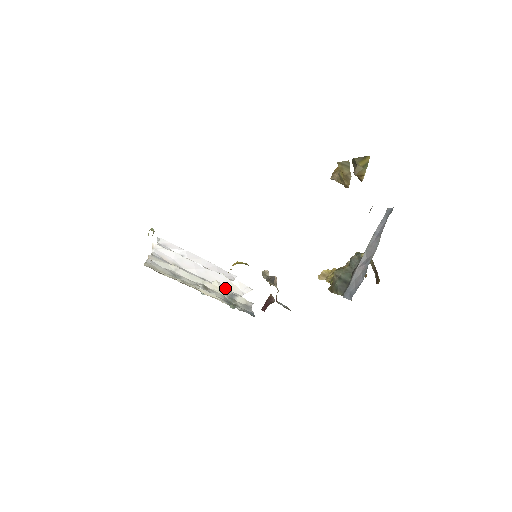
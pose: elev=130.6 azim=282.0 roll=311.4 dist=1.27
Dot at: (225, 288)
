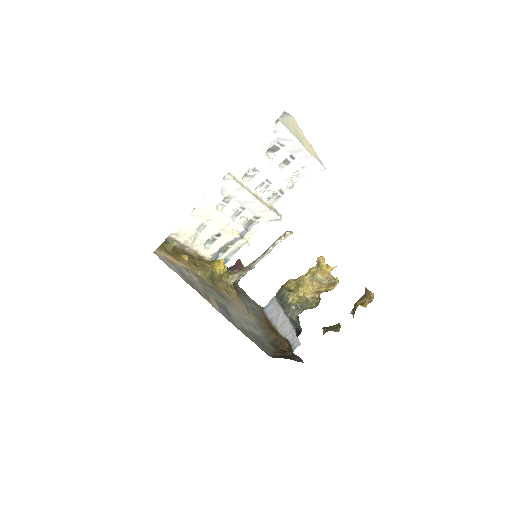
Dot at: (256, 216)
